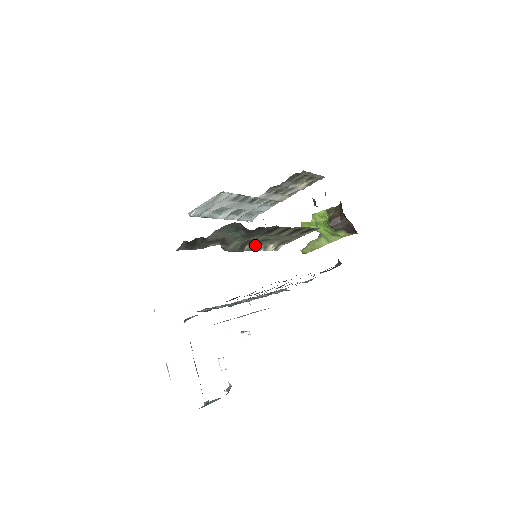
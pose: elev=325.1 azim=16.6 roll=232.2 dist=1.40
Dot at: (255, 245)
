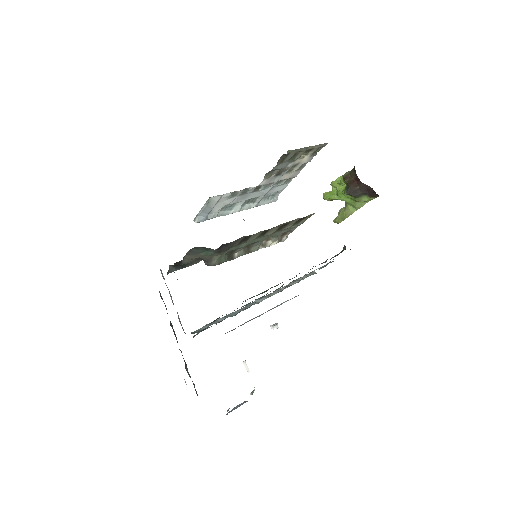
Dot at: (247, 248)
